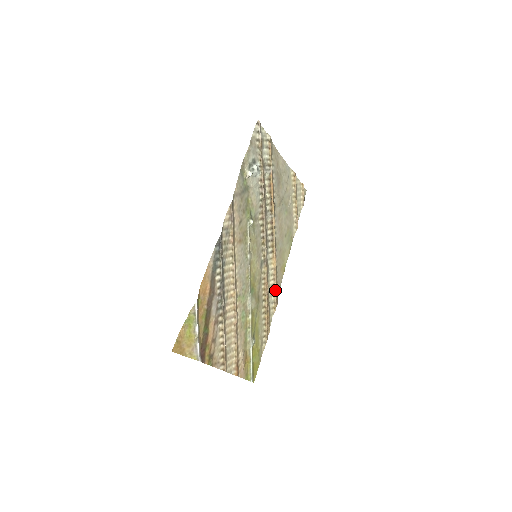
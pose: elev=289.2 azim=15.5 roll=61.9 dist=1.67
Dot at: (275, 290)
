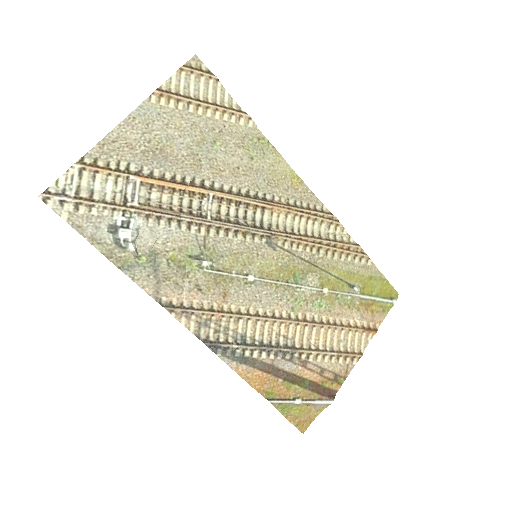
Dot at: (316, 218)
